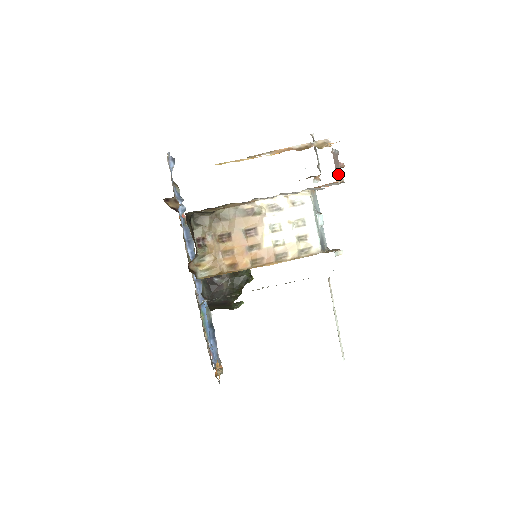
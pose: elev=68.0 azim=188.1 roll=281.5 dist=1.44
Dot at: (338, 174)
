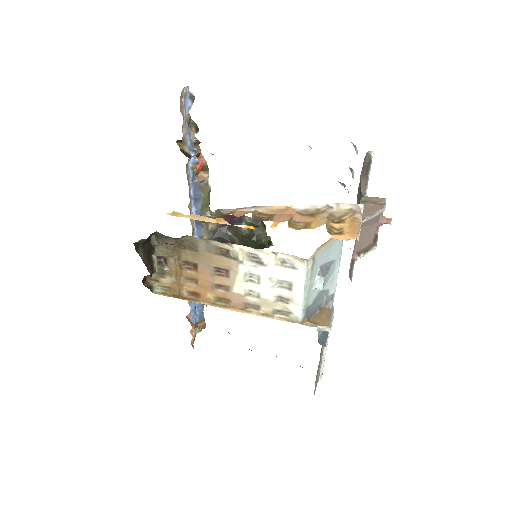
Dot at: (365, 243)
